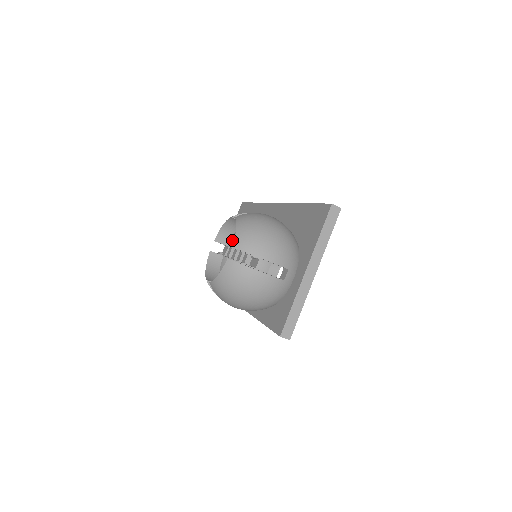
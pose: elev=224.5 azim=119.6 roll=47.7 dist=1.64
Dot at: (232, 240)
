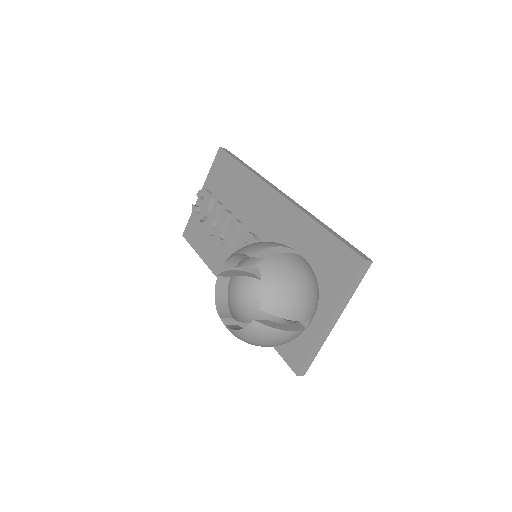
Dot at: (241, 261)
